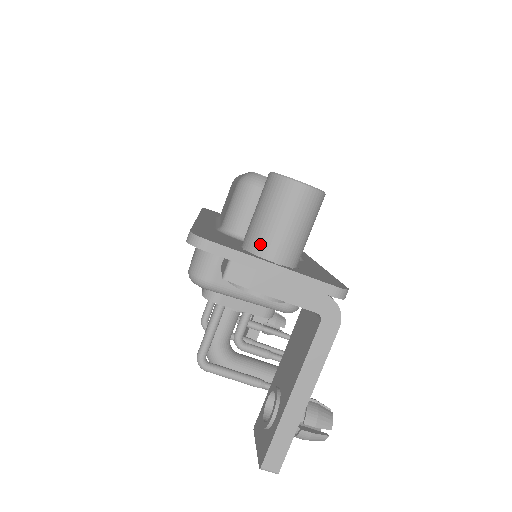
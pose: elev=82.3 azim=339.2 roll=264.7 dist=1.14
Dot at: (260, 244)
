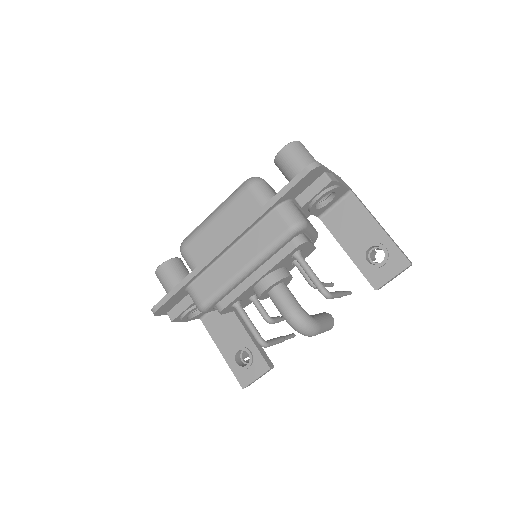
Dot at: occluded
